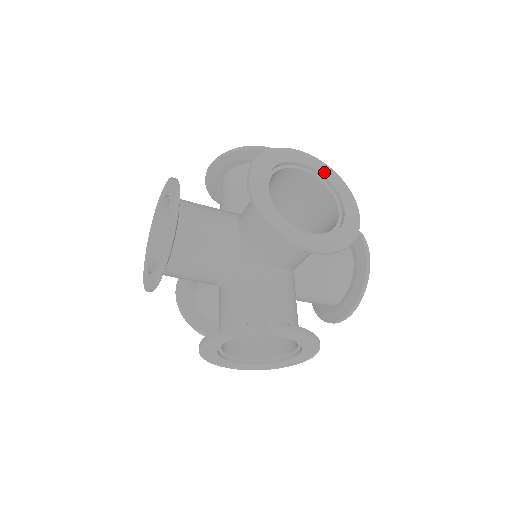
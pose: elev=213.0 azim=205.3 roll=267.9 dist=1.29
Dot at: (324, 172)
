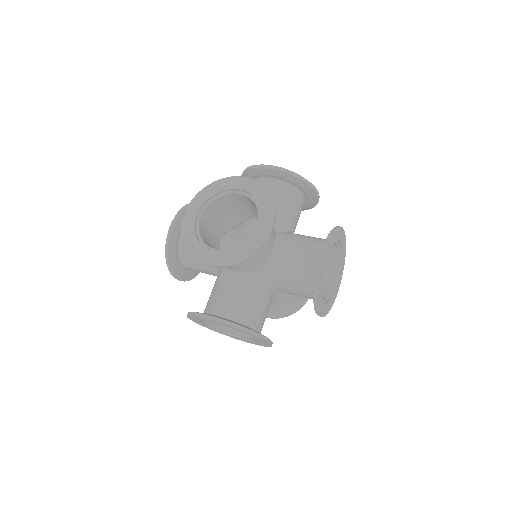
Dot at: (343, 252)
